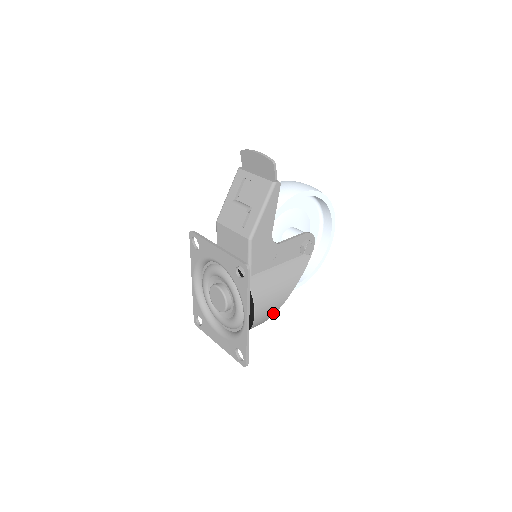
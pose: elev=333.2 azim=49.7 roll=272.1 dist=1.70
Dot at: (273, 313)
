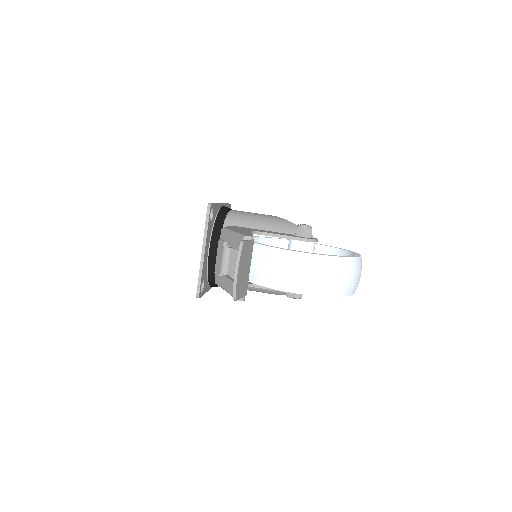
Dot at: occluded
